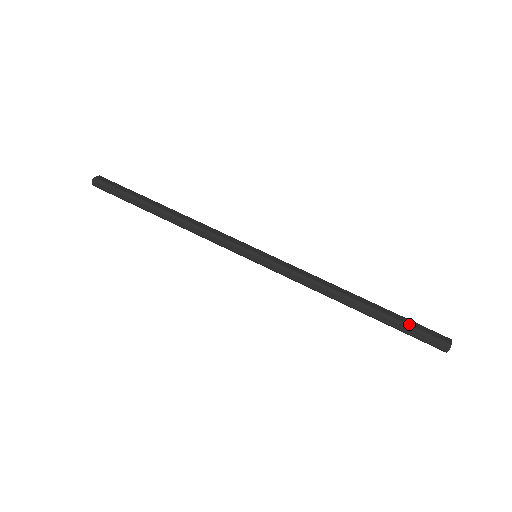
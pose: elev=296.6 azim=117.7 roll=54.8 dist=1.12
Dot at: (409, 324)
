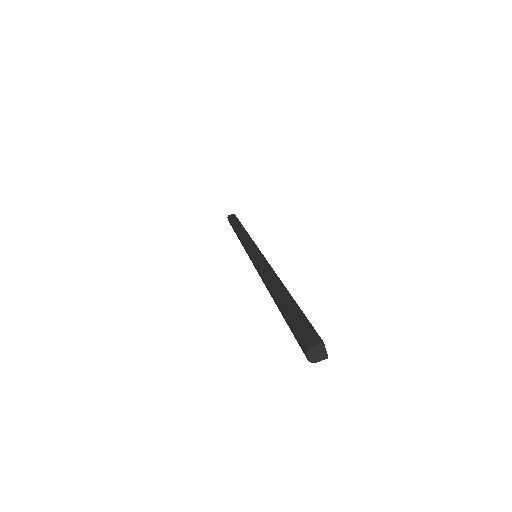
Dot at: (292, 317)
